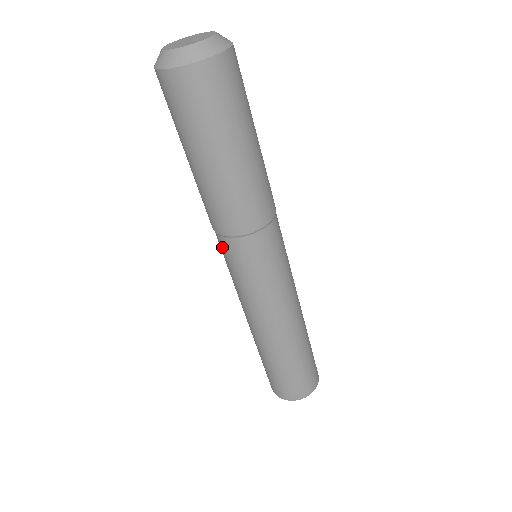
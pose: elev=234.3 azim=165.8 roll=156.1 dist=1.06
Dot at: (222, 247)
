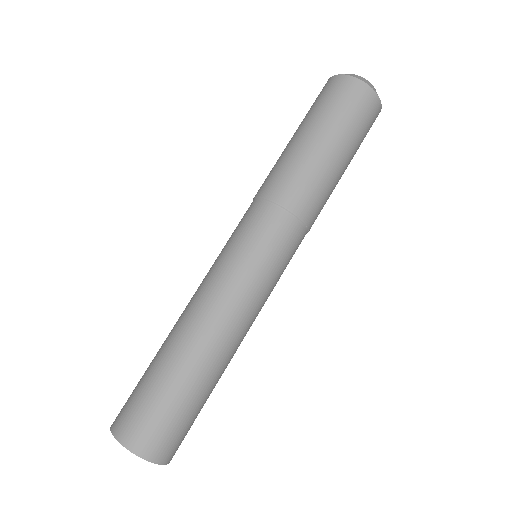
Dot at: (264, 217)
